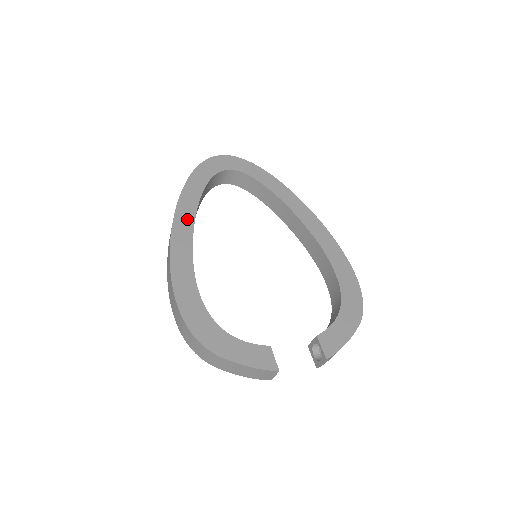
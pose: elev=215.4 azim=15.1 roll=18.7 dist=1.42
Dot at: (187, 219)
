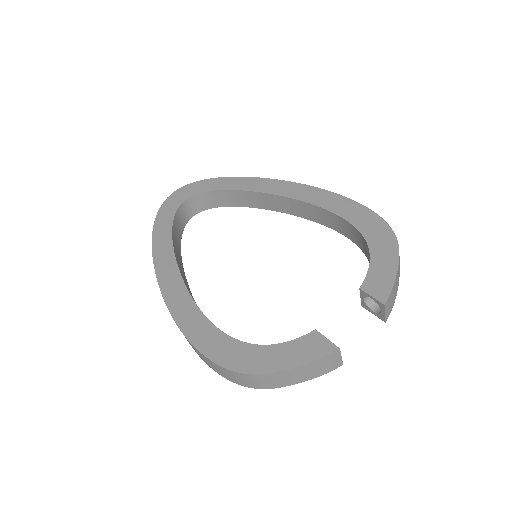
Dot at: (169, 266)
